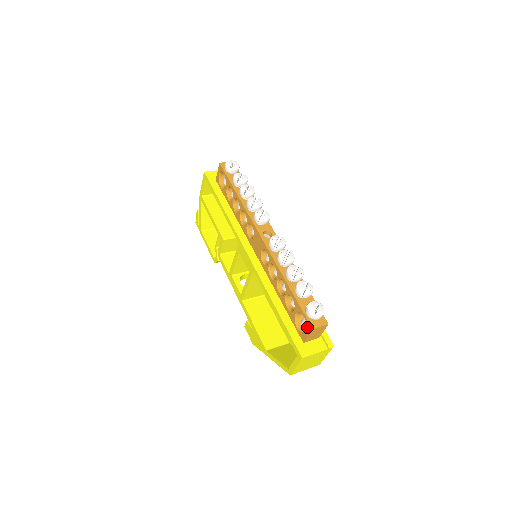
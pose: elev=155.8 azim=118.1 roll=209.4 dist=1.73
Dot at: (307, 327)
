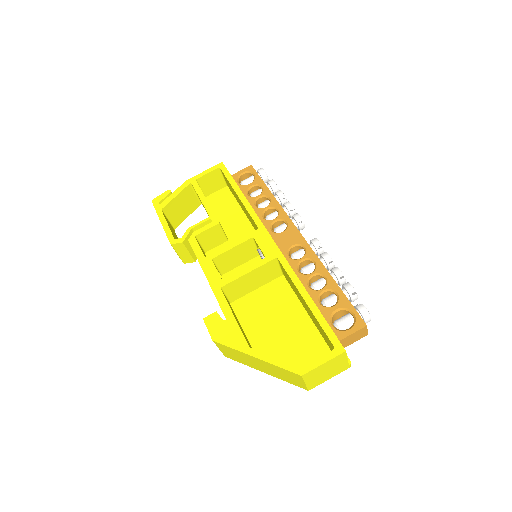
Dot at: (356, 323)
